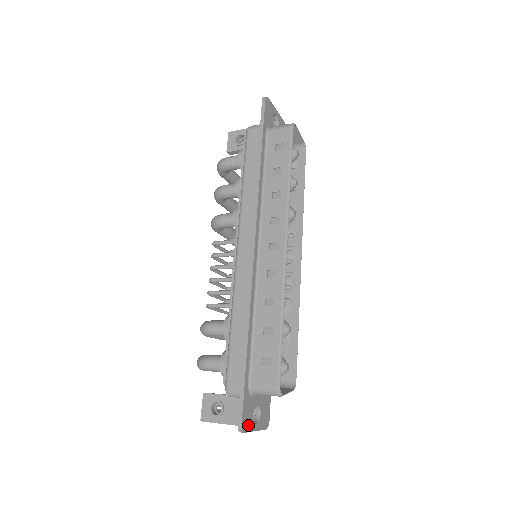
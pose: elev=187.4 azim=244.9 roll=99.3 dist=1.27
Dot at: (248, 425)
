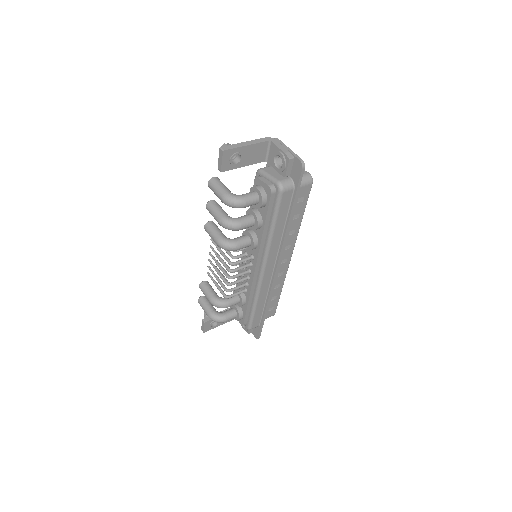
Dot at: occluded
